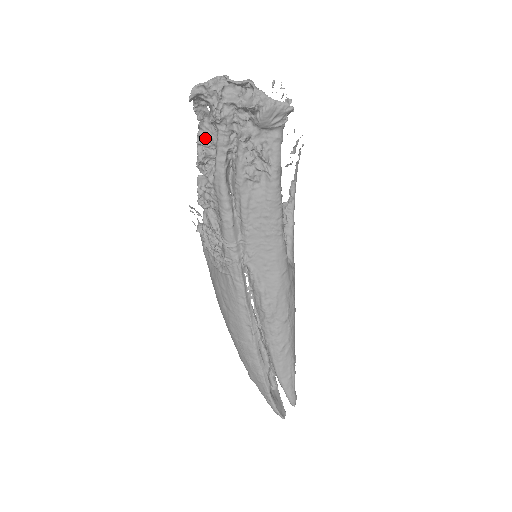
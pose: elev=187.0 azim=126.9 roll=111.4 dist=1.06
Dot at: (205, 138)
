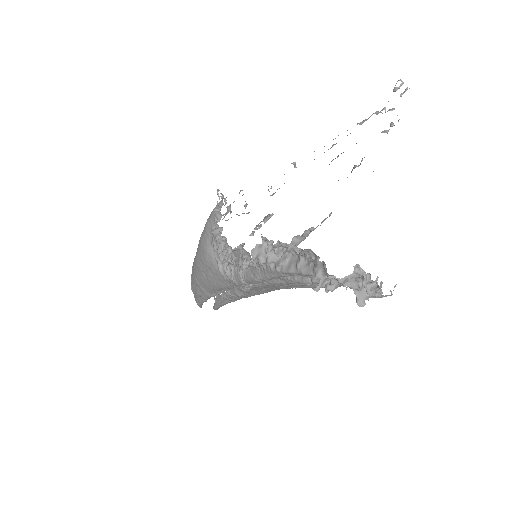
Dot at: (293, 248)
